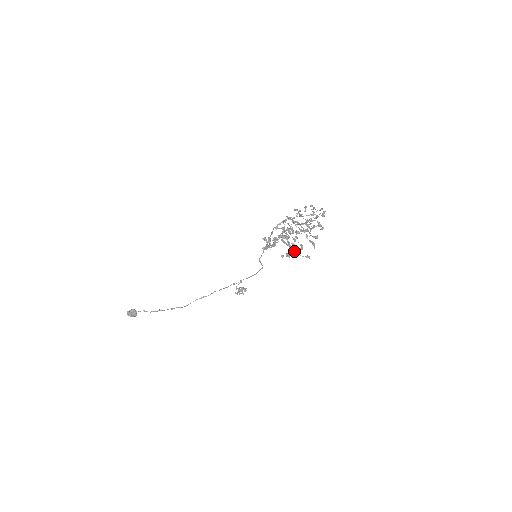
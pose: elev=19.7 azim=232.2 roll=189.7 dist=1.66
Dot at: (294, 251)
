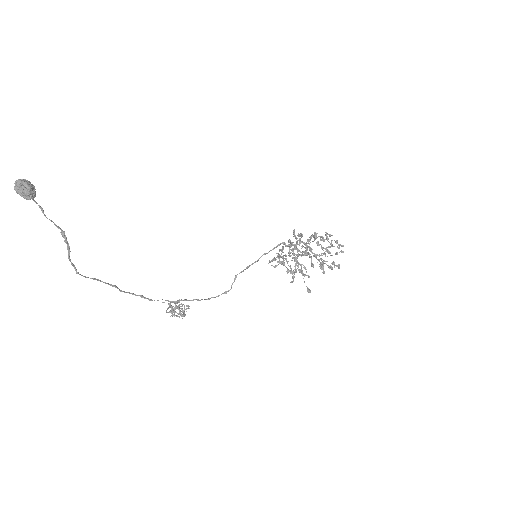
Dot at: (313, 265)
